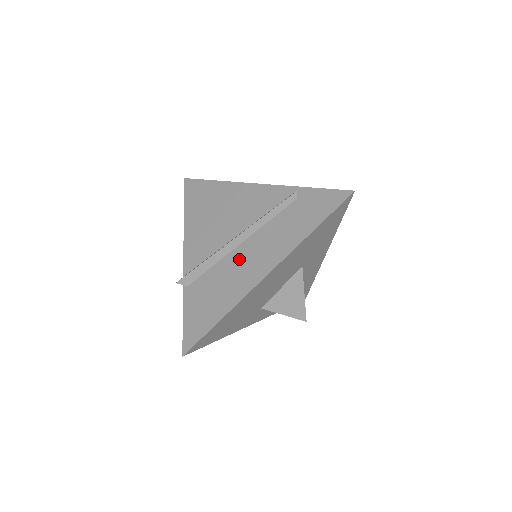
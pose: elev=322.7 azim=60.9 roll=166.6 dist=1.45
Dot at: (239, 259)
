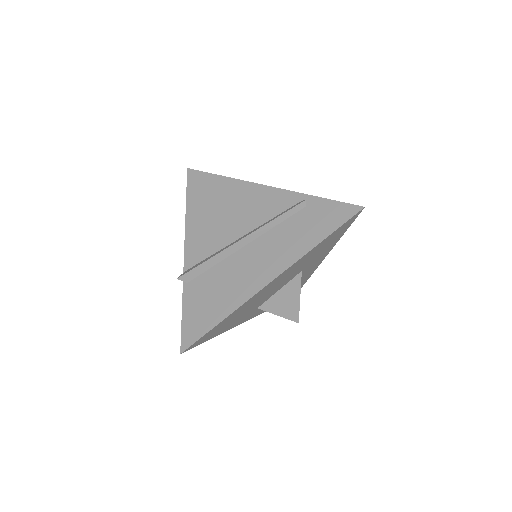
Dot at: (243, 261)
